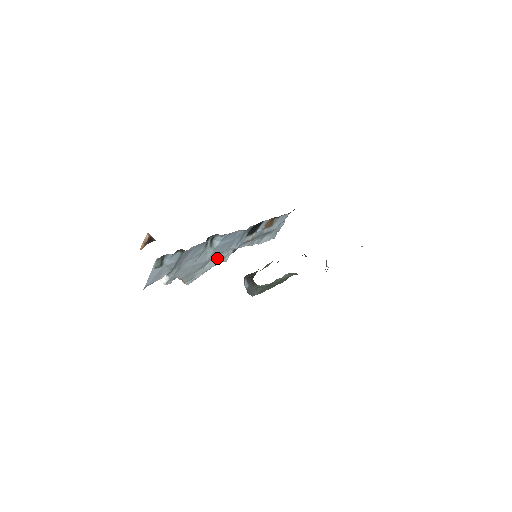
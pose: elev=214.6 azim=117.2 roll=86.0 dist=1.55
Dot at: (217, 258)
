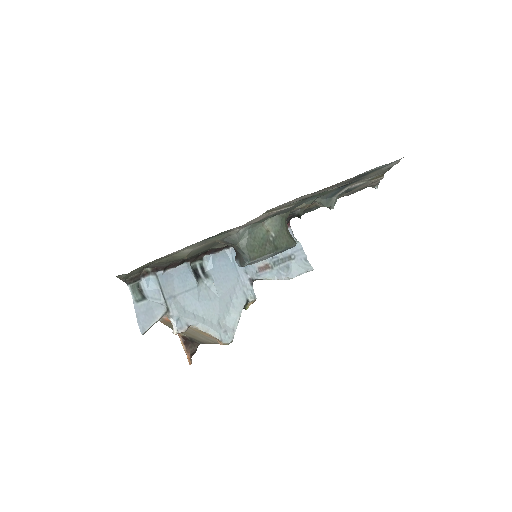
Dot at: (237, 298)
